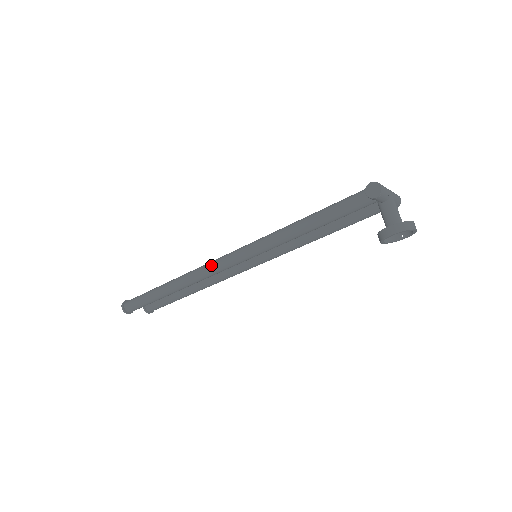
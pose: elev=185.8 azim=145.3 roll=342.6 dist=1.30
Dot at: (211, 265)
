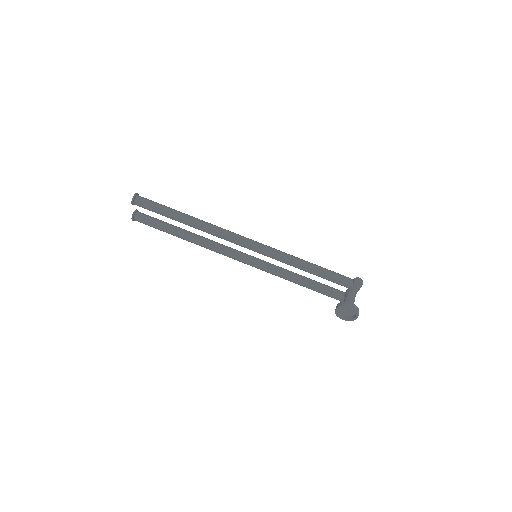
Dot at: (232, 233)
